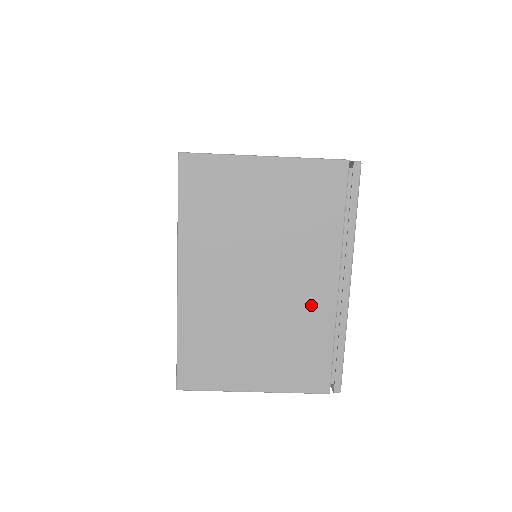
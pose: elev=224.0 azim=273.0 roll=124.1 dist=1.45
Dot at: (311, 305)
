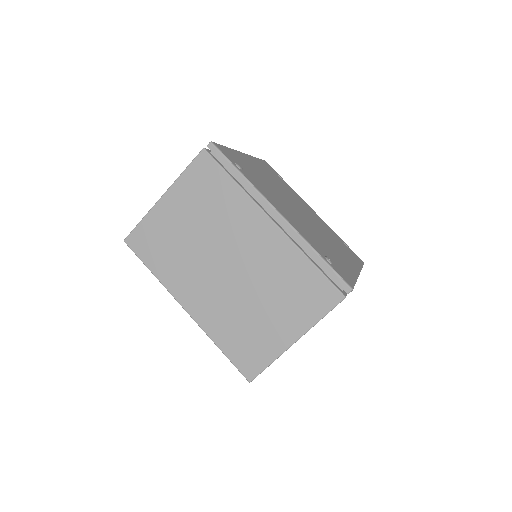
Dot at: (270, 251)
